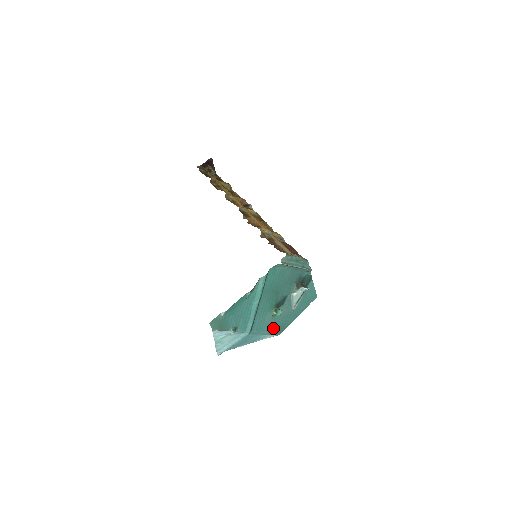
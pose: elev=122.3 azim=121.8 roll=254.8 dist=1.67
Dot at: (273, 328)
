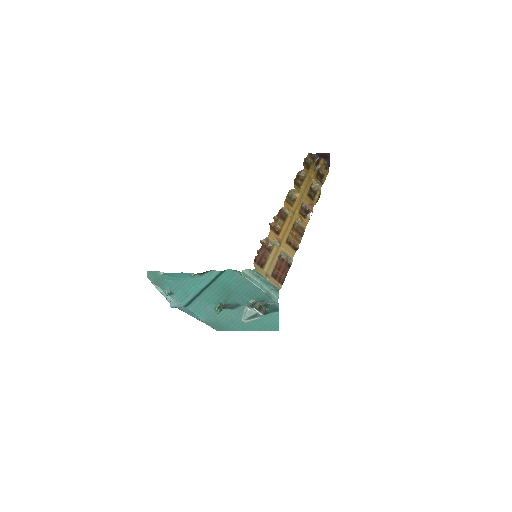
Dot at: (213, 320)
